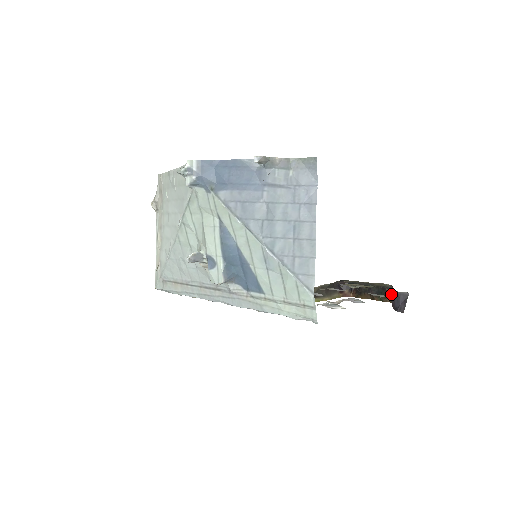
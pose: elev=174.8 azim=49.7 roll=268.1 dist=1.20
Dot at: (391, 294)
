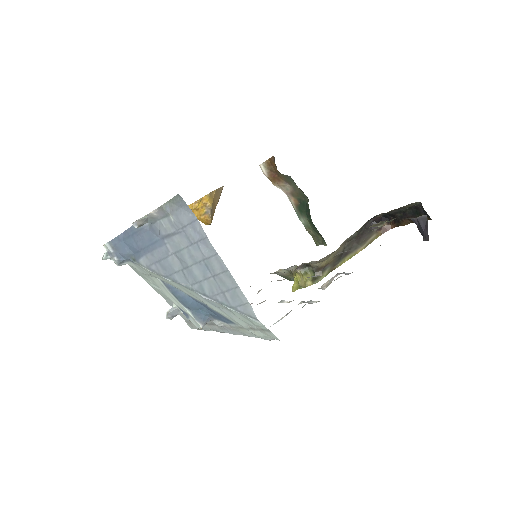
Dot at: occluded
